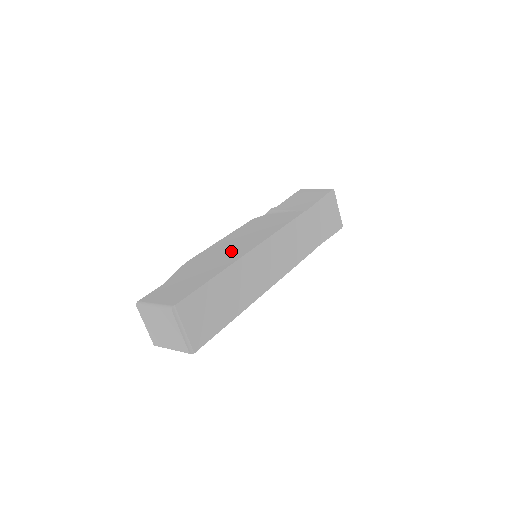
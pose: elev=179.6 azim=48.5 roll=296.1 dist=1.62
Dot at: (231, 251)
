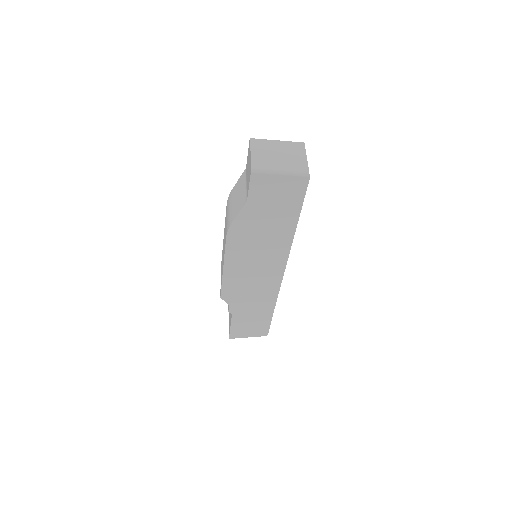
Dot at: occluded
